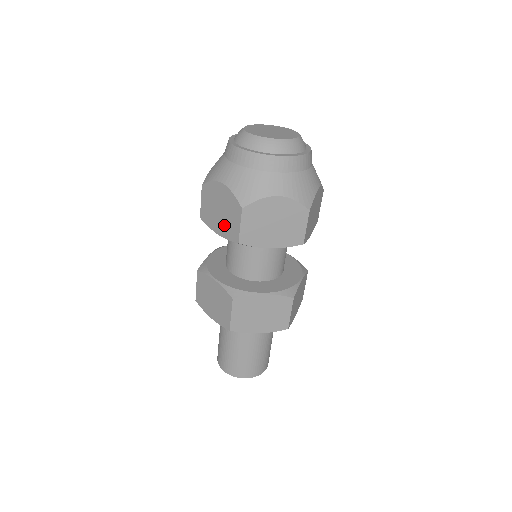
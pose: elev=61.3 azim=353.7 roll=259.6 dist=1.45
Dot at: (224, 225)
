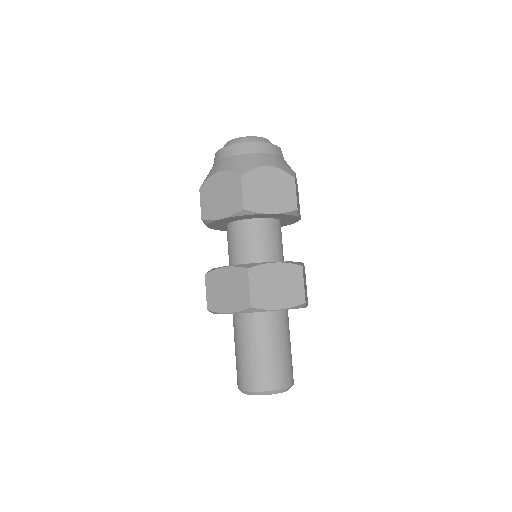
Dot at: occluded
